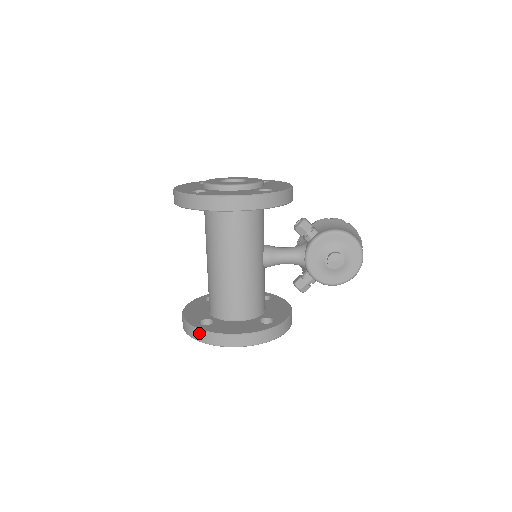
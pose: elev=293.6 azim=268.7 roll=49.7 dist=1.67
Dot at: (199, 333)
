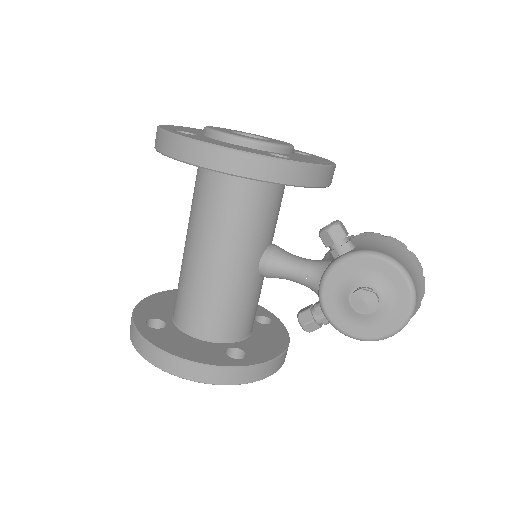
Dot at: (135, 335)
